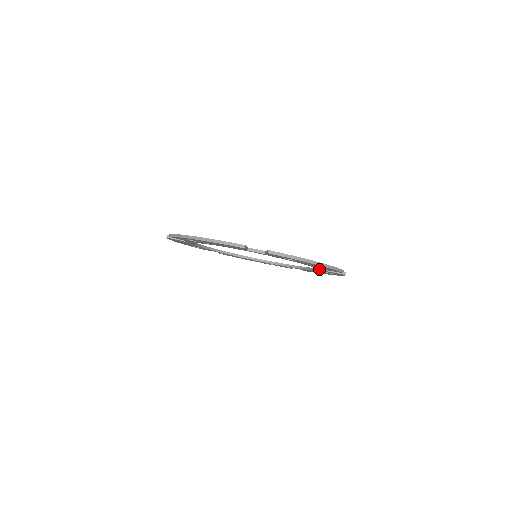
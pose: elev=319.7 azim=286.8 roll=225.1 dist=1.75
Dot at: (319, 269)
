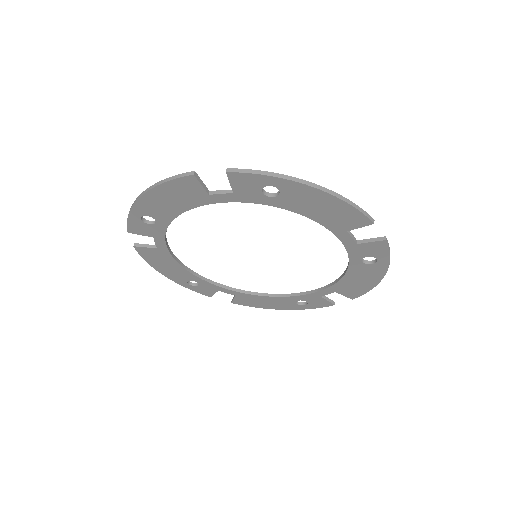
Dot at: (342, 241)
